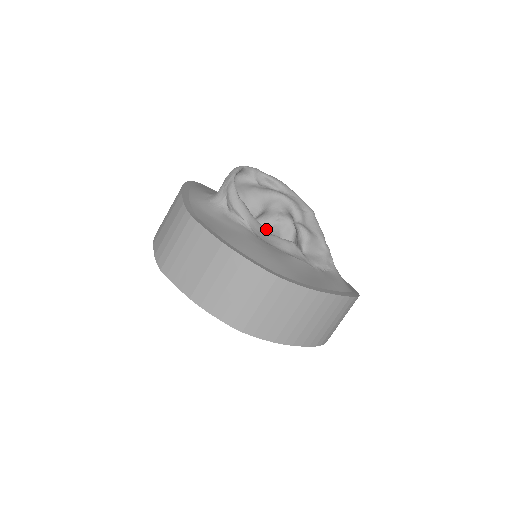
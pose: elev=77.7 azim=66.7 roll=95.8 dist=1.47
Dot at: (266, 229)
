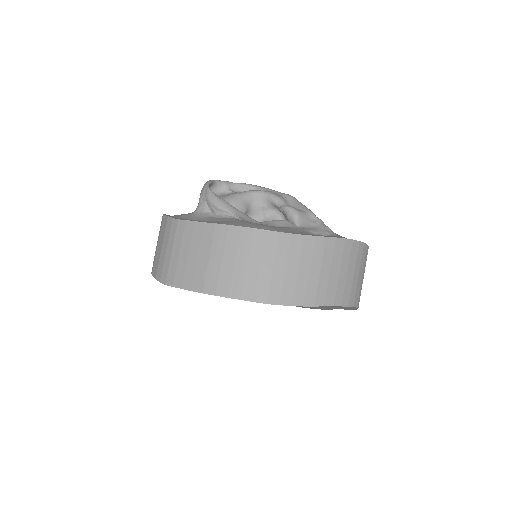
Dot at: occluded
